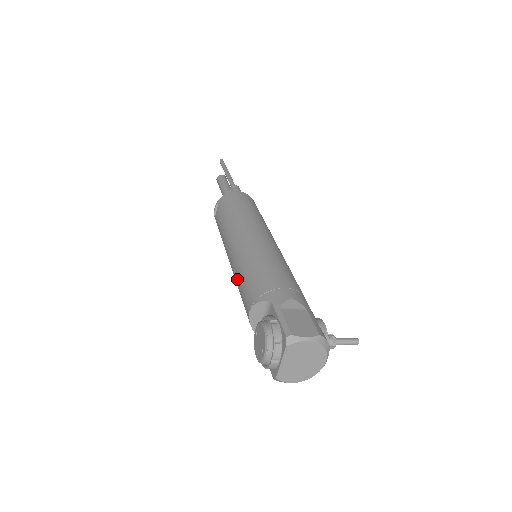
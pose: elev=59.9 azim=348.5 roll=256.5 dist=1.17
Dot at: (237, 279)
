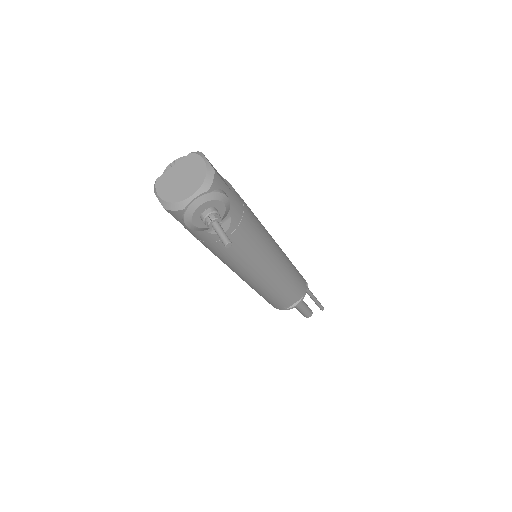
Dot at: occluded
